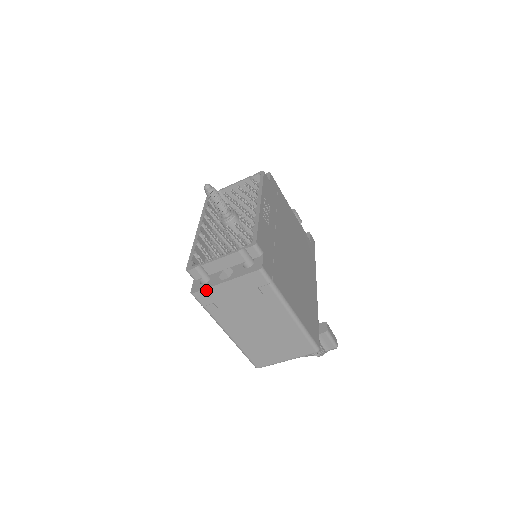
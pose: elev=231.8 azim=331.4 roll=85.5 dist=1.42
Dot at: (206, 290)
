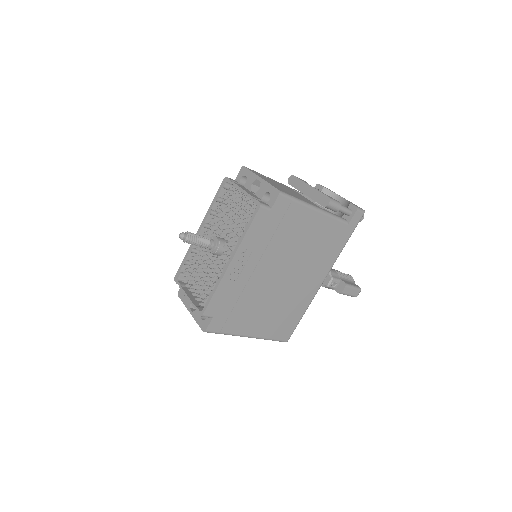
Dot at: (184, 302)
